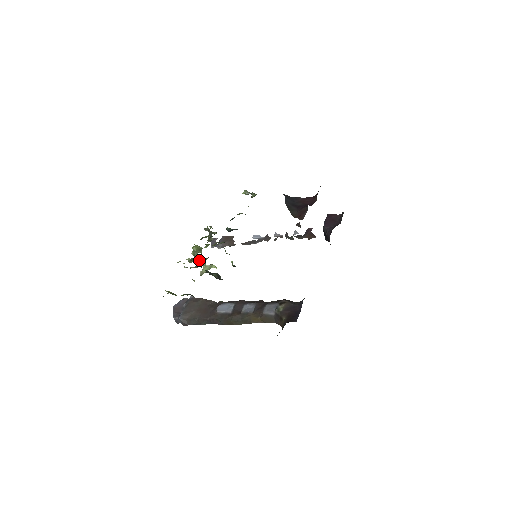
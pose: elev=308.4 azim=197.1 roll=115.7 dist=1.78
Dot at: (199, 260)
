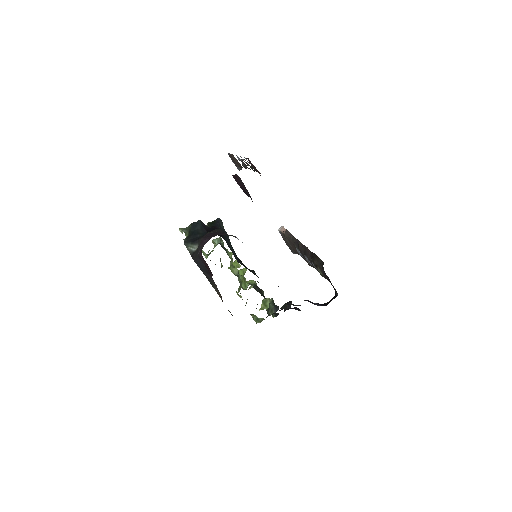
Dot at: occluded
